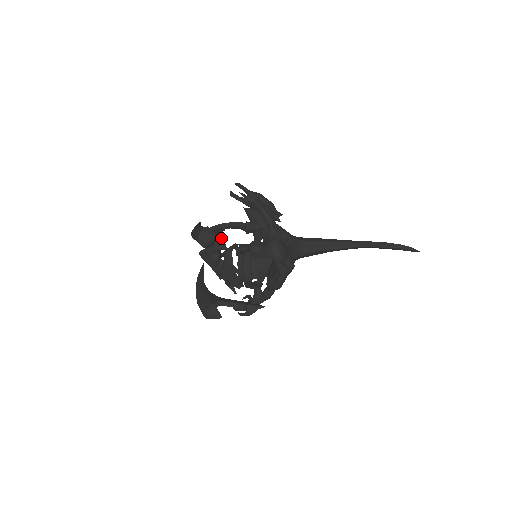
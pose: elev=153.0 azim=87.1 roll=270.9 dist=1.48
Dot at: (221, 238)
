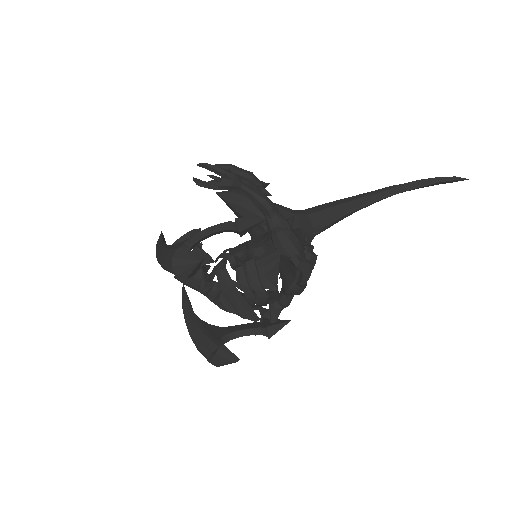
Dot at: (201, 249)
